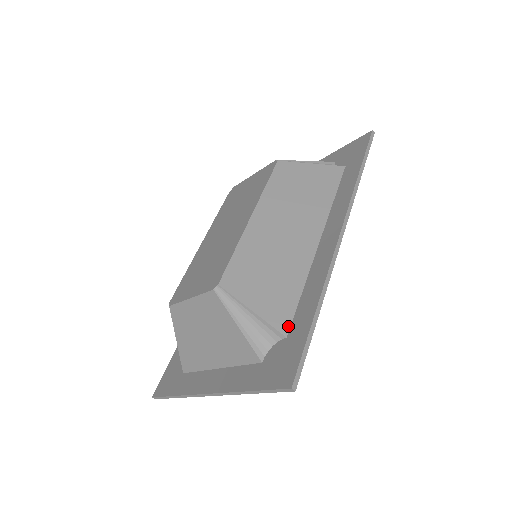
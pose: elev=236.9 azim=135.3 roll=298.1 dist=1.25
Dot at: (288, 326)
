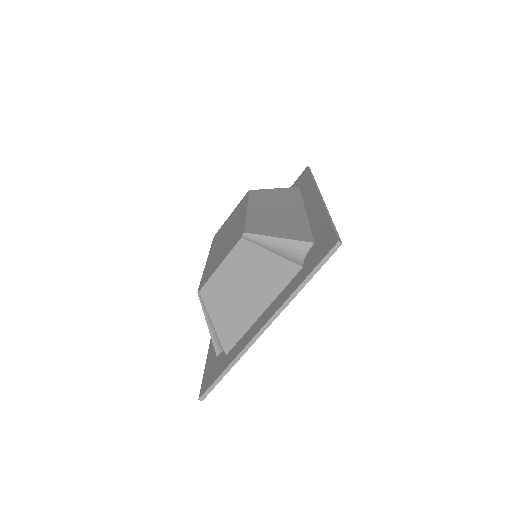
Dot at: (312, 239)
